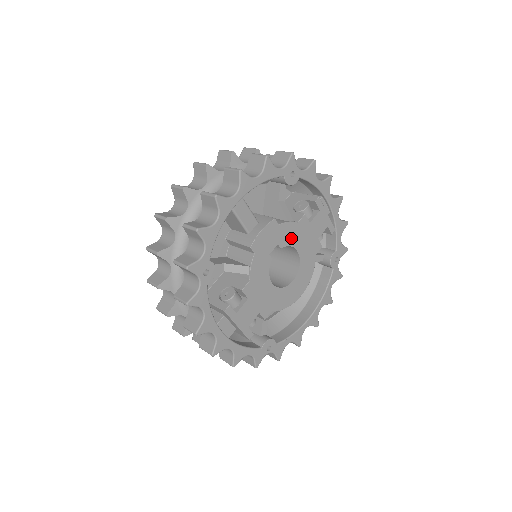
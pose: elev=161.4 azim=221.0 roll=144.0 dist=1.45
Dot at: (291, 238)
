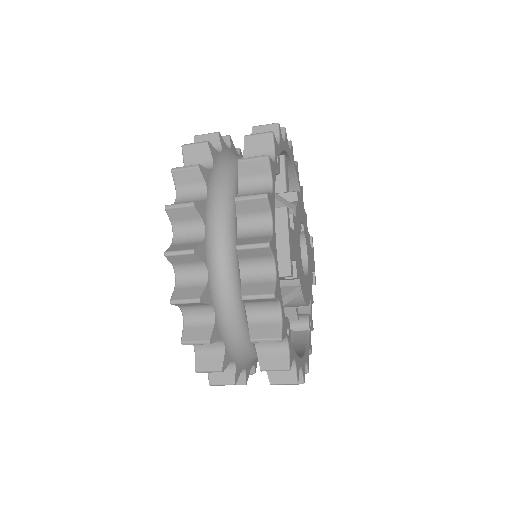
Dot at: (306, 236)
